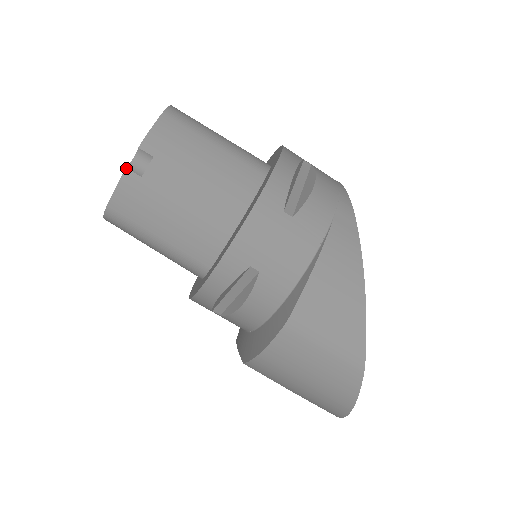
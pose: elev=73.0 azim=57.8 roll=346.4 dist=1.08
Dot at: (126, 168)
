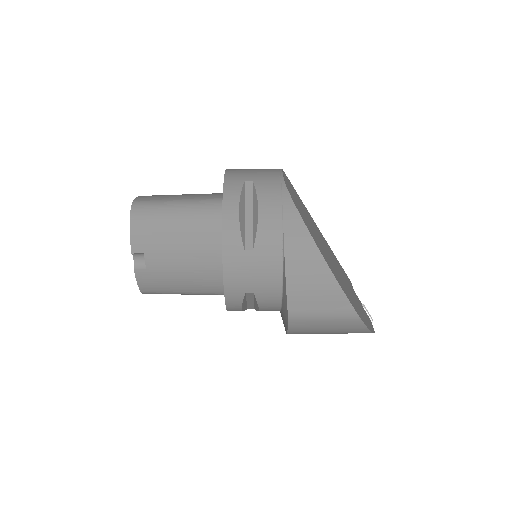
Dot at: (134, 269)
